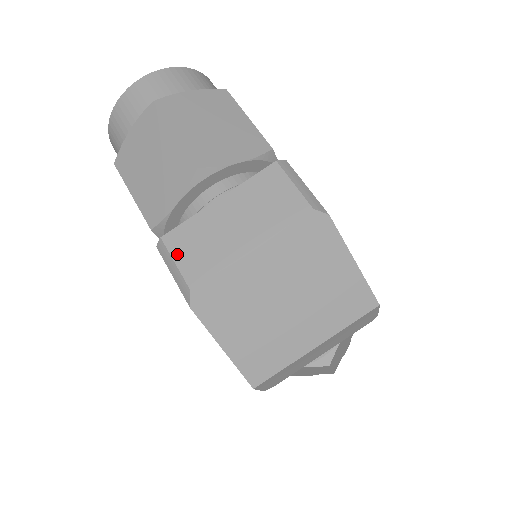
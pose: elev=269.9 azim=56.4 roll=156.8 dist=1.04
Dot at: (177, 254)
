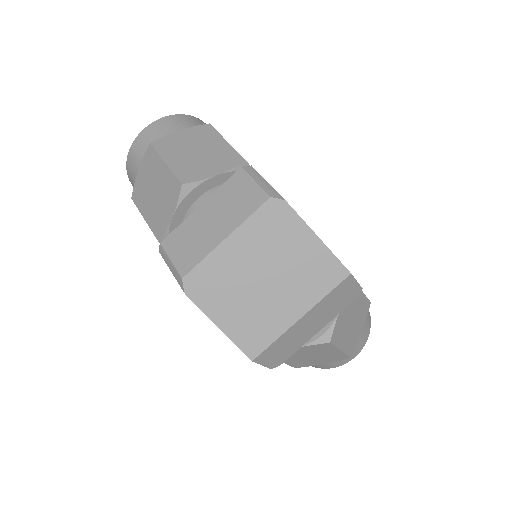
Dot at: (172, 253)
